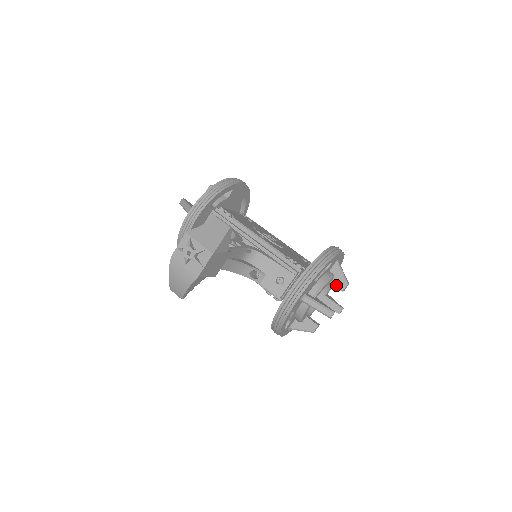
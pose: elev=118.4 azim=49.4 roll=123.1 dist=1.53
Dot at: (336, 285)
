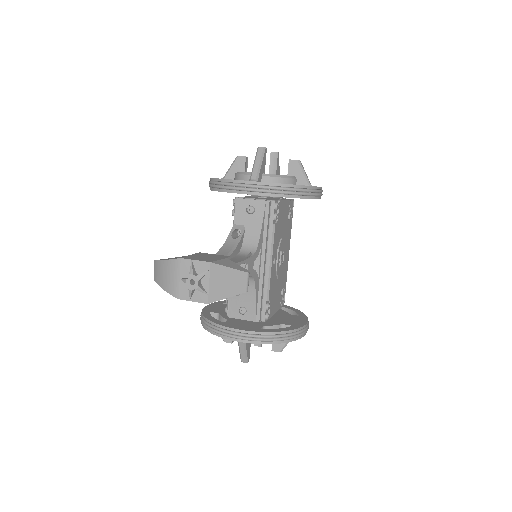
Dot at: occluded
